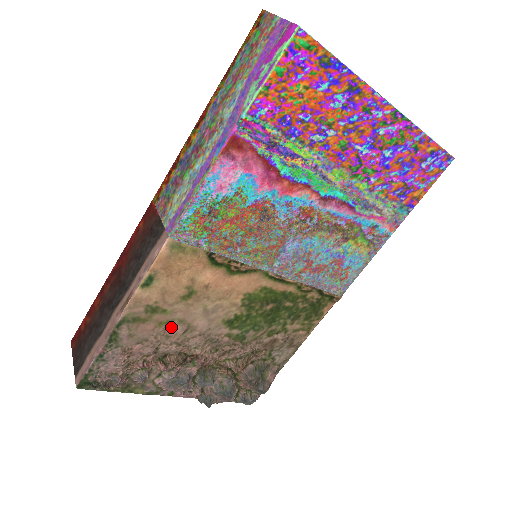
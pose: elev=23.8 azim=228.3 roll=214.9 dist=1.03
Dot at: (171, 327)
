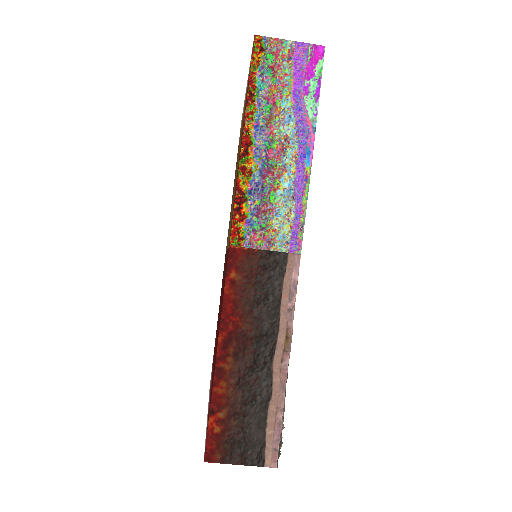
Dot at: occluded
